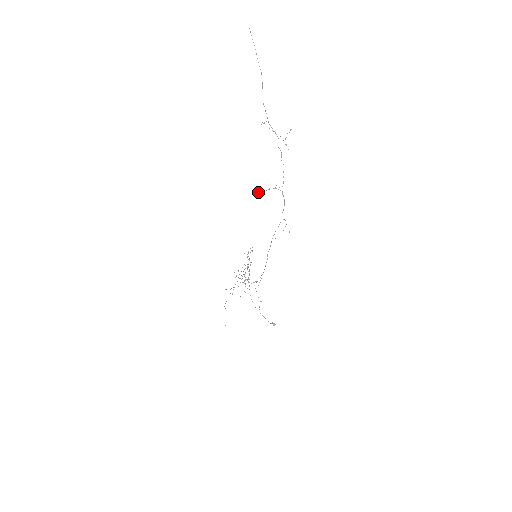
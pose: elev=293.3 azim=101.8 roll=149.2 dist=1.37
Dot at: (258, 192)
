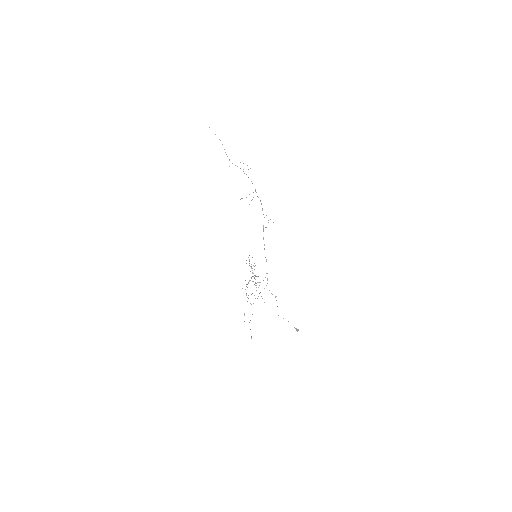
Dot at: occluded
